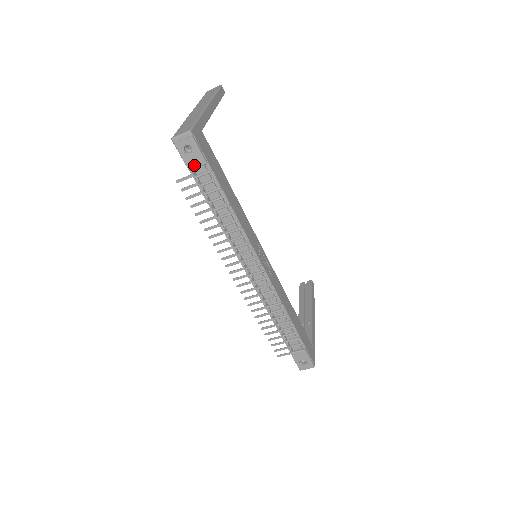
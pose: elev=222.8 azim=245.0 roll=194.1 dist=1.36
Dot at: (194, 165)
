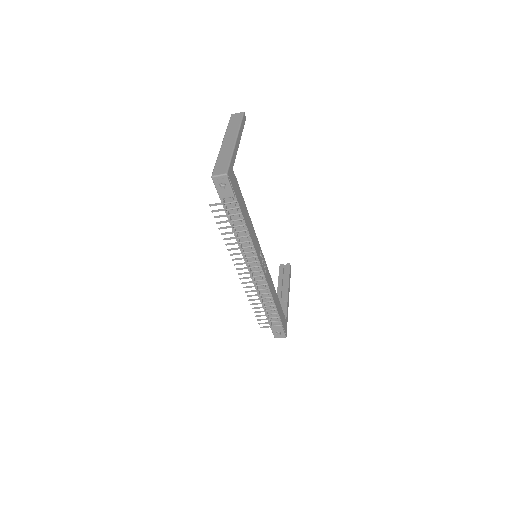
Dot at: (225, 196)
